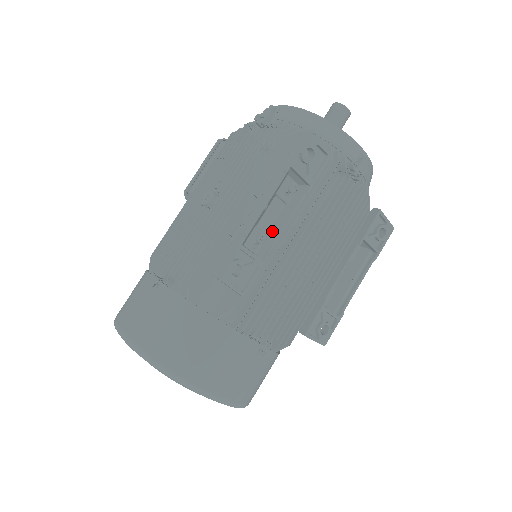
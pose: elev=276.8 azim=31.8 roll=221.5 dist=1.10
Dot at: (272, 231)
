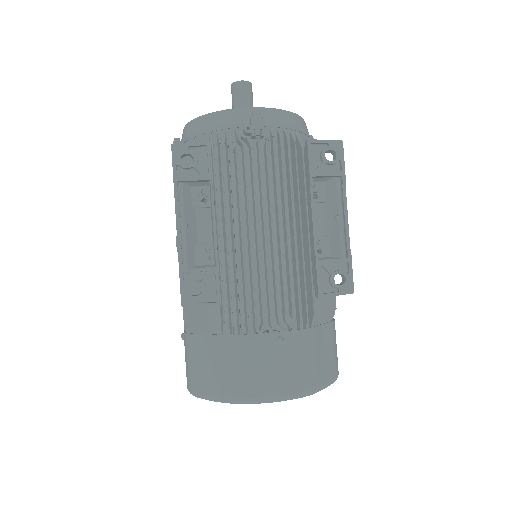
Dot at: (212, 237)
